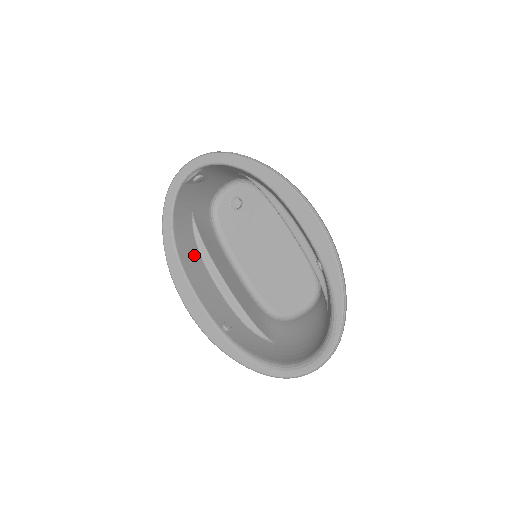
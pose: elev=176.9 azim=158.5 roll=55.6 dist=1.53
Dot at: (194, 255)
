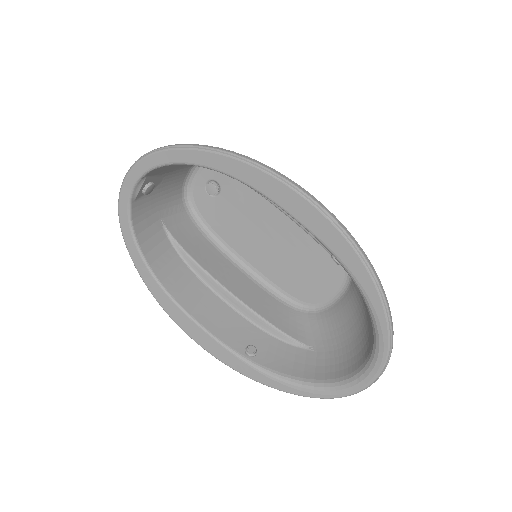
Dot at: (184, 276)
